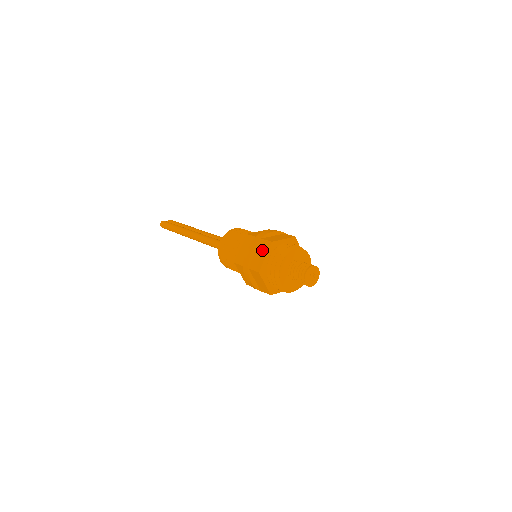
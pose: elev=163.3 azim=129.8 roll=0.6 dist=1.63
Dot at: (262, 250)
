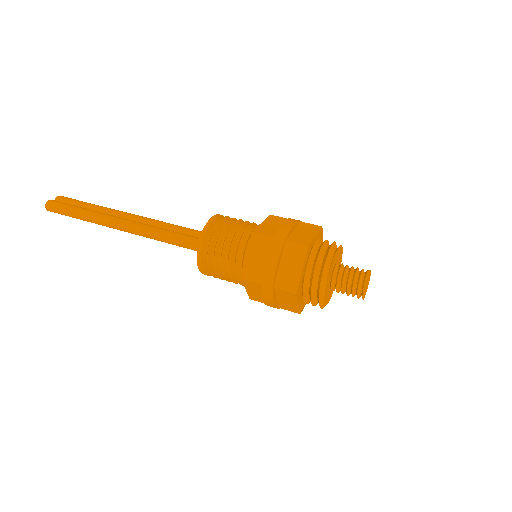
Dot at: (293, 259)
